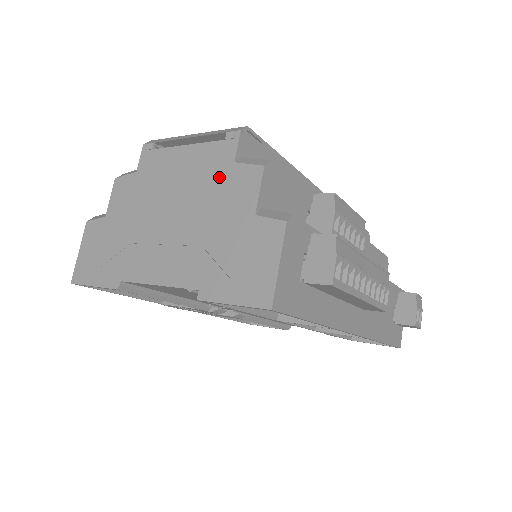
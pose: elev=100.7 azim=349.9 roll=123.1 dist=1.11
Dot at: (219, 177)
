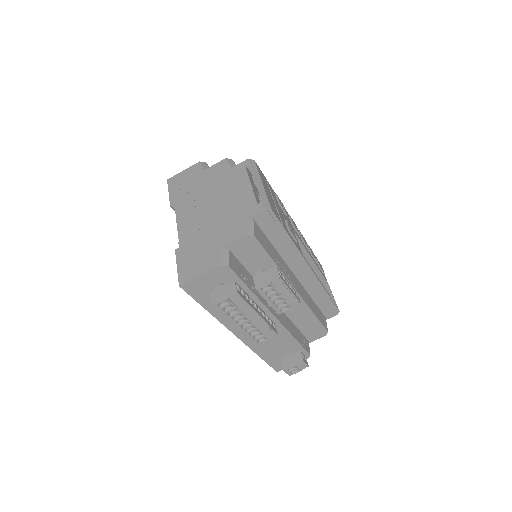
Dot at: (236, 216)
